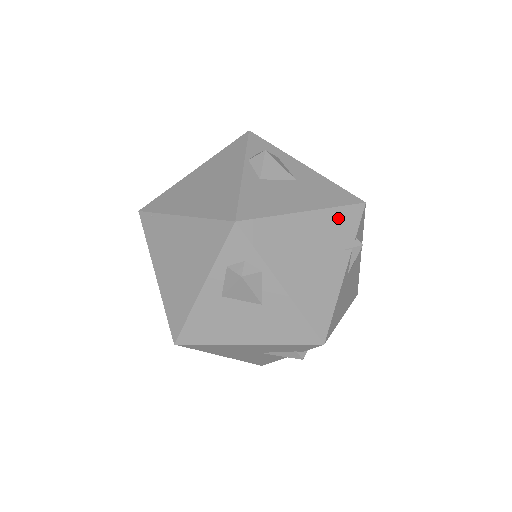
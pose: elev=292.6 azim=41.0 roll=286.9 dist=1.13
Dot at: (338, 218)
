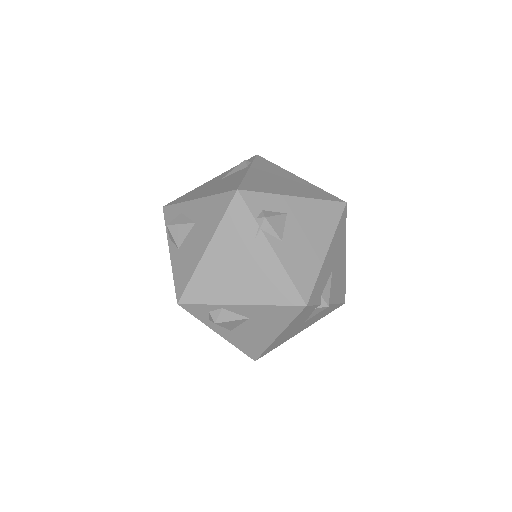
Dot at: (230, 225)
